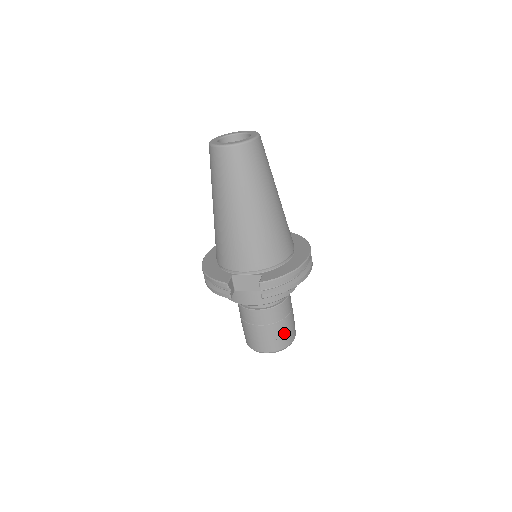
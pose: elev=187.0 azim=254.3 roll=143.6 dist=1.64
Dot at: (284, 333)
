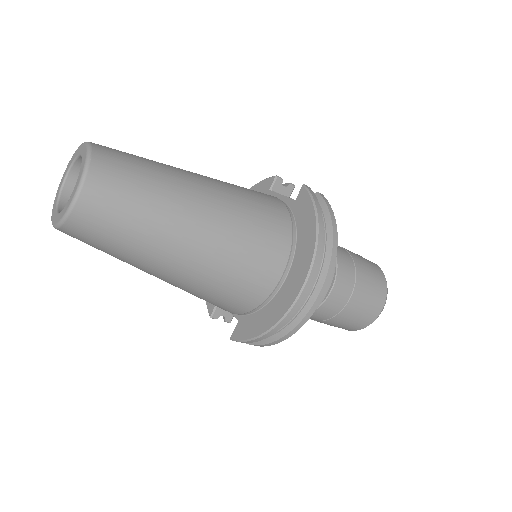
Dot at: (347, 323)
